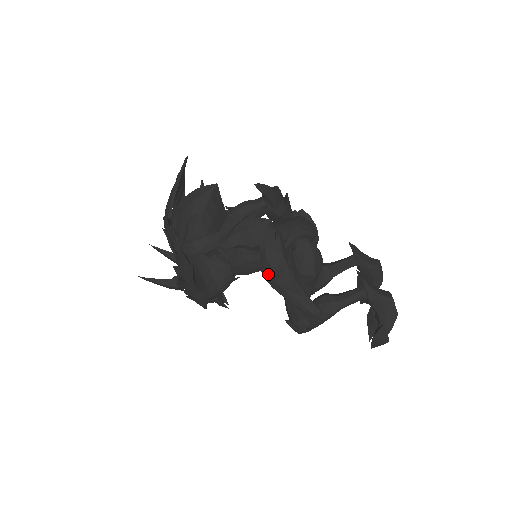
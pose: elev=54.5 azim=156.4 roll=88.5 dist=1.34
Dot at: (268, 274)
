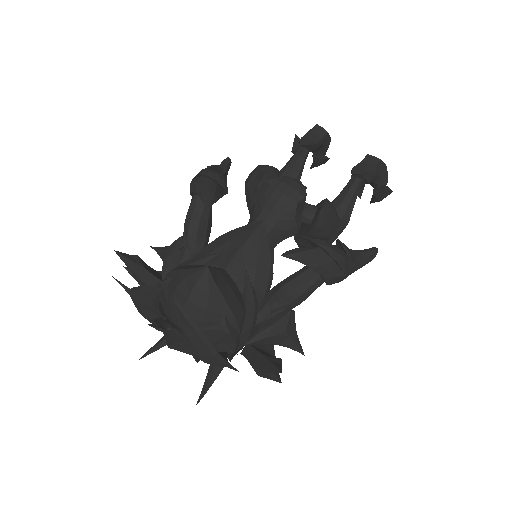
Dot at: (338, 282)
